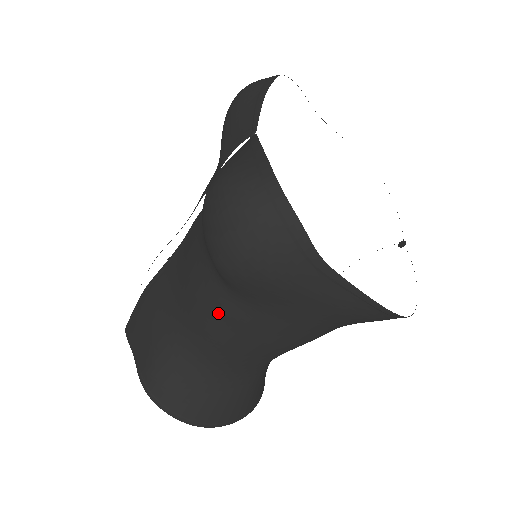
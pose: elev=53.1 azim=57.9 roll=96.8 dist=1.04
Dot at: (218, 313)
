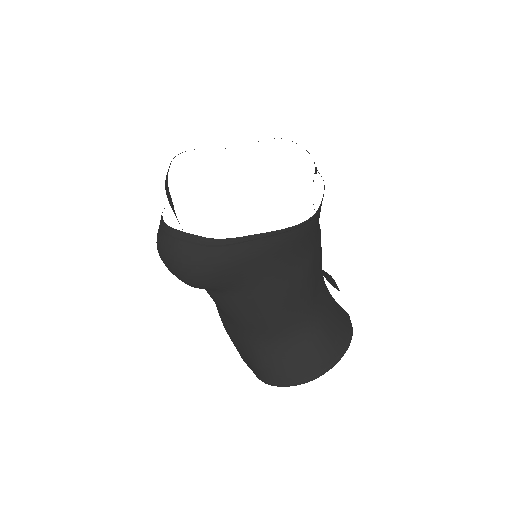
Dot at: (235, 308)
